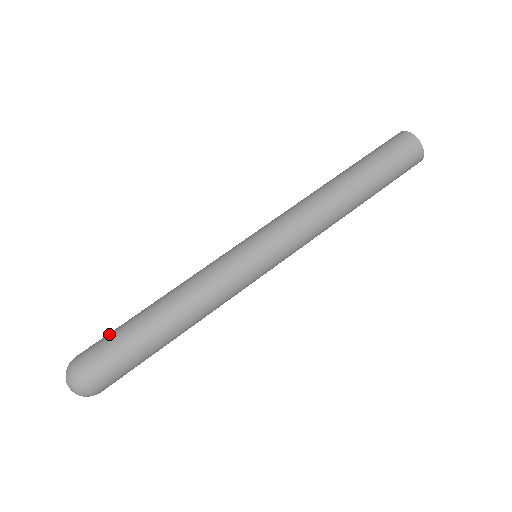
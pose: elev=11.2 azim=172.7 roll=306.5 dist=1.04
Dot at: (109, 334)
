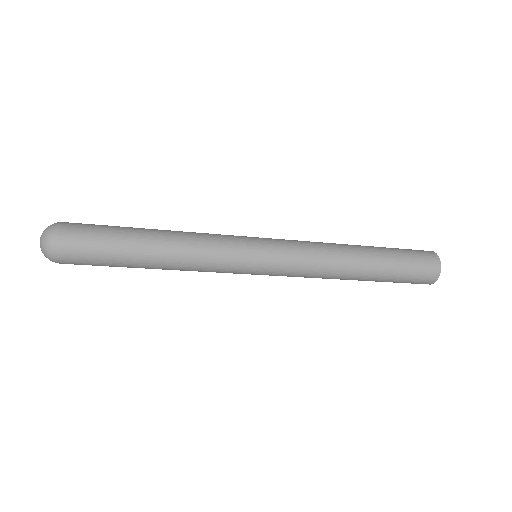
Dot at: (102, 227)
